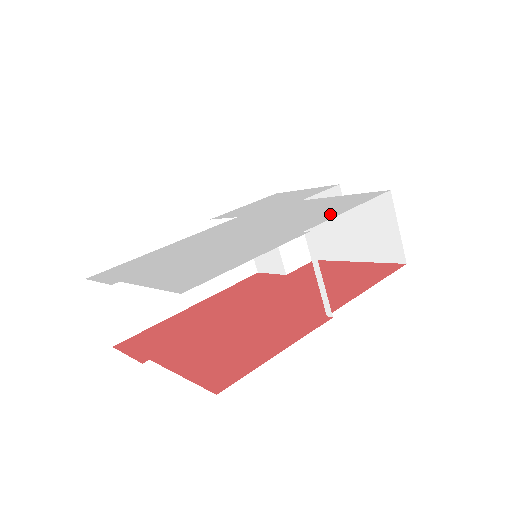
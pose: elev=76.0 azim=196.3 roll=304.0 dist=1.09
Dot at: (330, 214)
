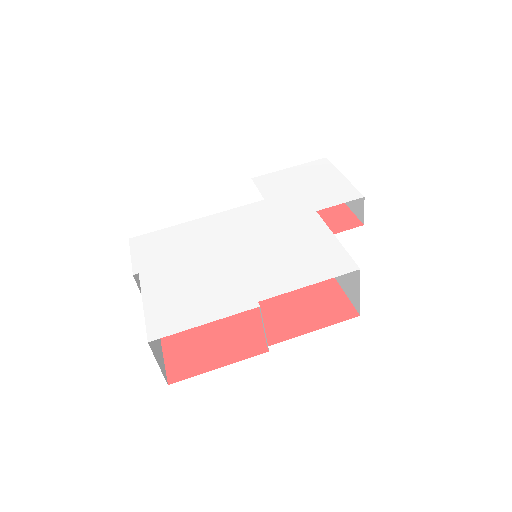
Dot at: (294, 281)
